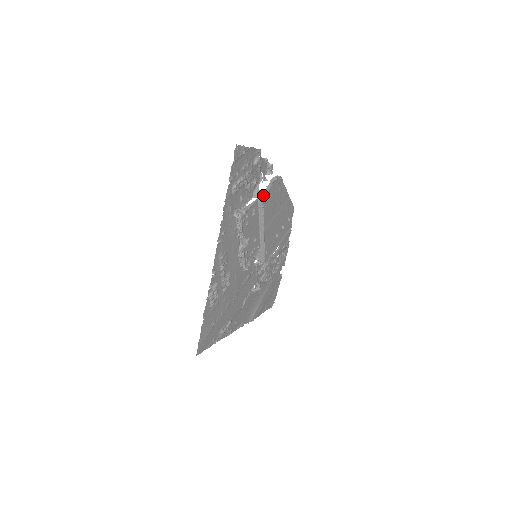
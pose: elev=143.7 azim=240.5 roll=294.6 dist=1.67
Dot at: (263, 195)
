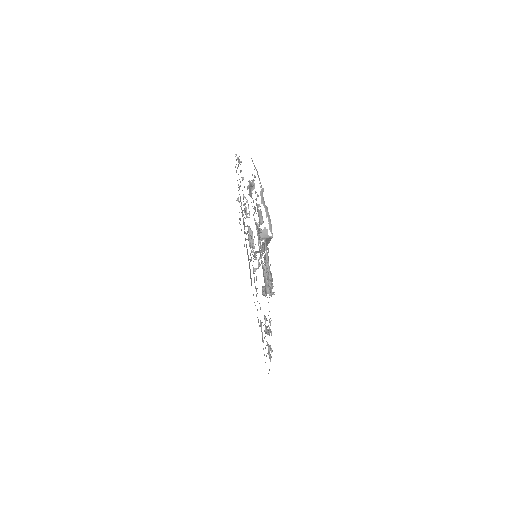
Dot at: (272, 235)
